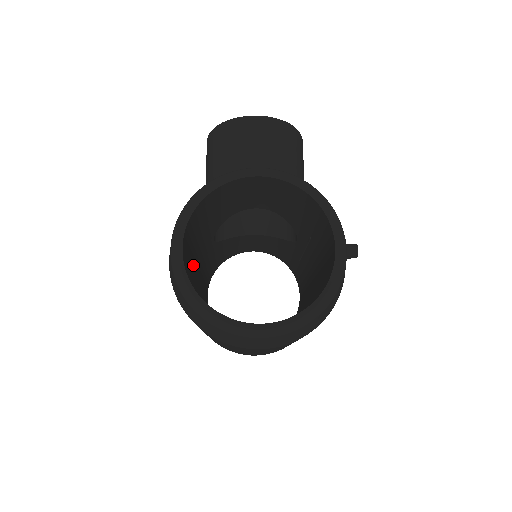
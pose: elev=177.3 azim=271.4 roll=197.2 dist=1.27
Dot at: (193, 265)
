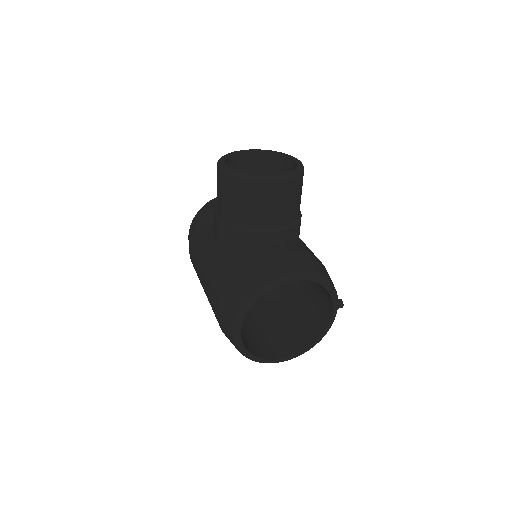
Dot at: occluded
